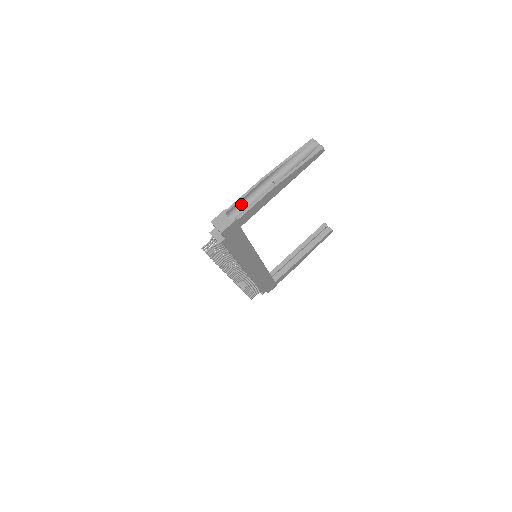
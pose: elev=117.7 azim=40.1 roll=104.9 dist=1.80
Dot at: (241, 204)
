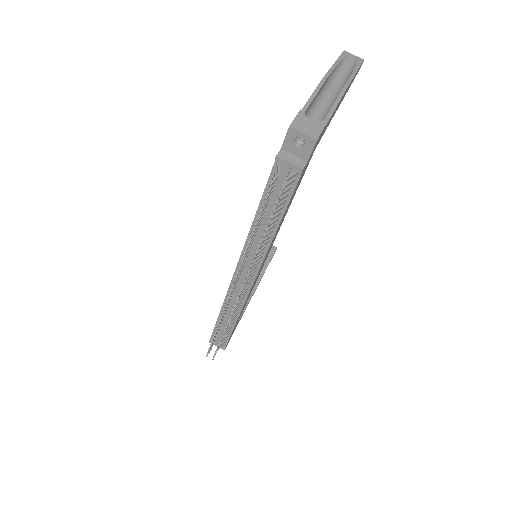
Dot at: (308, 112)
